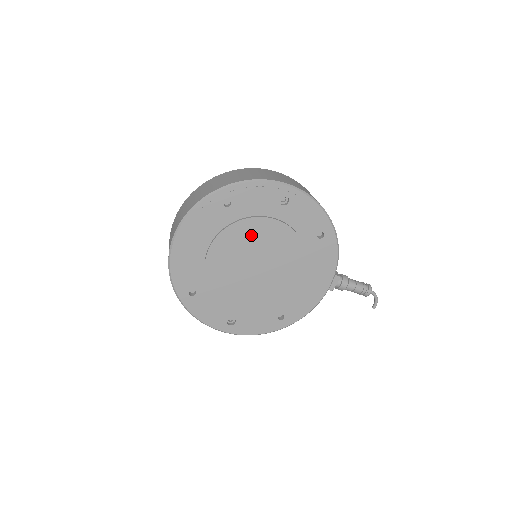
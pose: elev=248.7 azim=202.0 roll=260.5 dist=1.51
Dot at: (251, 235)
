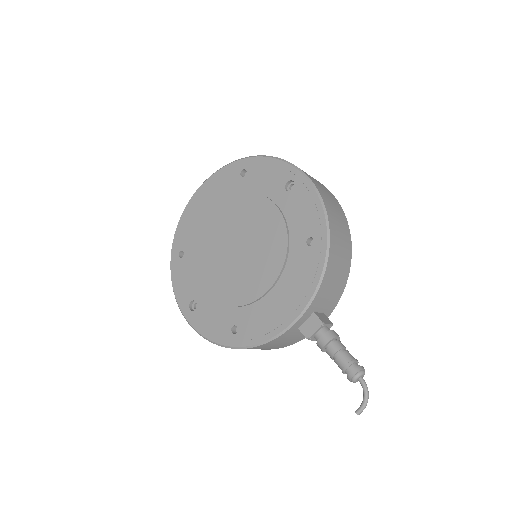
Dot at: (247, 211)
